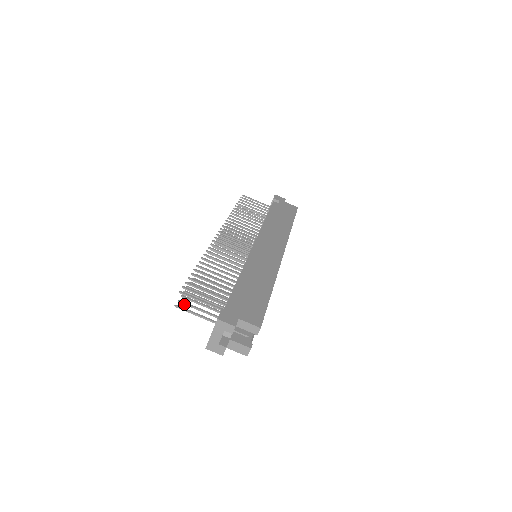
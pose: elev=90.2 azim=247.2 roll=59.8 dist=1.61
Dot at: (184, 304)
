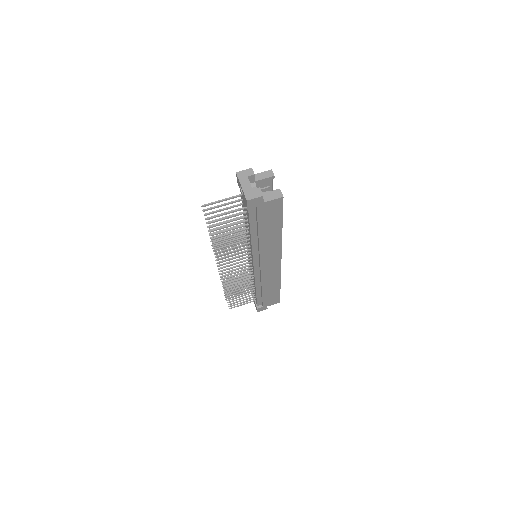
Dot at: (213, 222)
